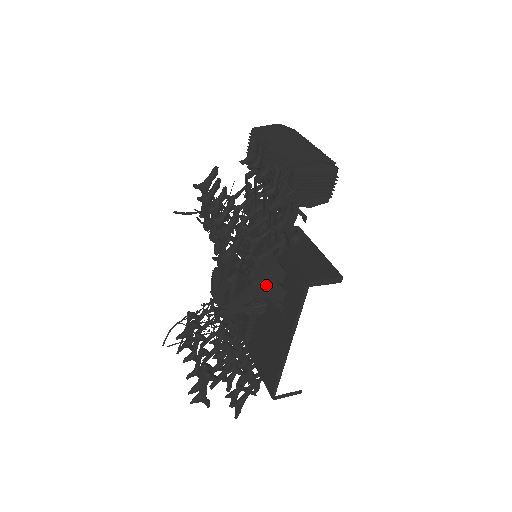
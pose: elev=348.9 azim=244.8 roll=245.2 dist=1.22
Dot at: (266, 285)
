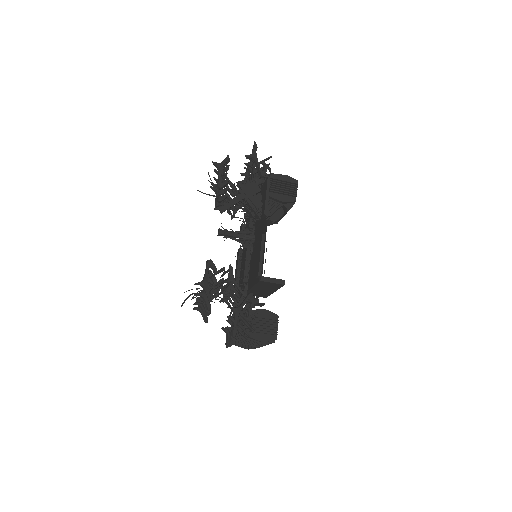
Dot at: (248, 195)
